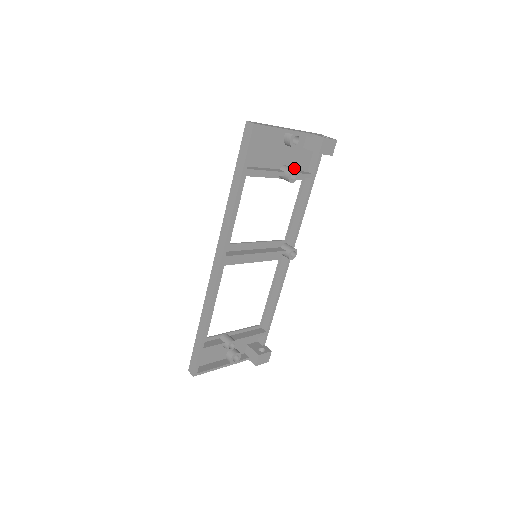
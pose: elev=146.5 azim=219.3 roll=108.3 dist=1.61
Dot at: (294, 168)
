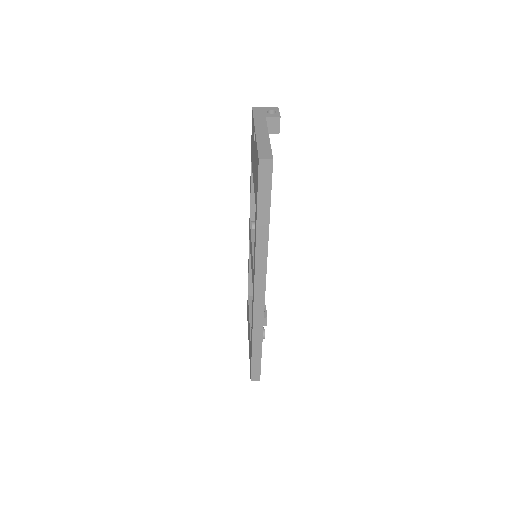
Dot at: occluded
